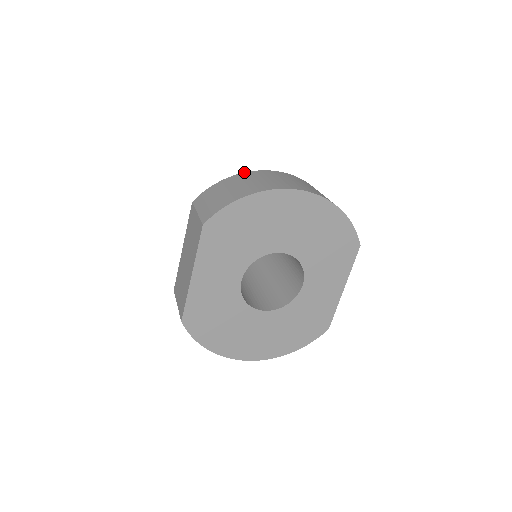
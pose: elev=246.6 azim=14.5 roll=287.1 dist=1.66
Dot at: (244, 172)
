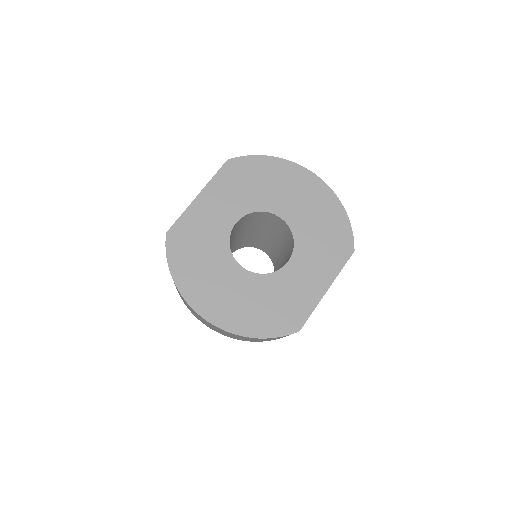
Dot at: occluded
